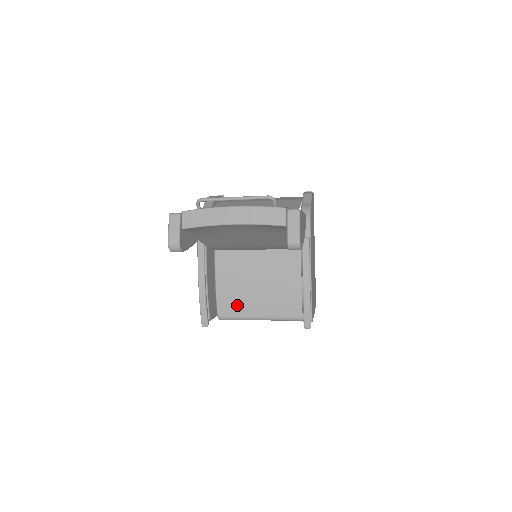
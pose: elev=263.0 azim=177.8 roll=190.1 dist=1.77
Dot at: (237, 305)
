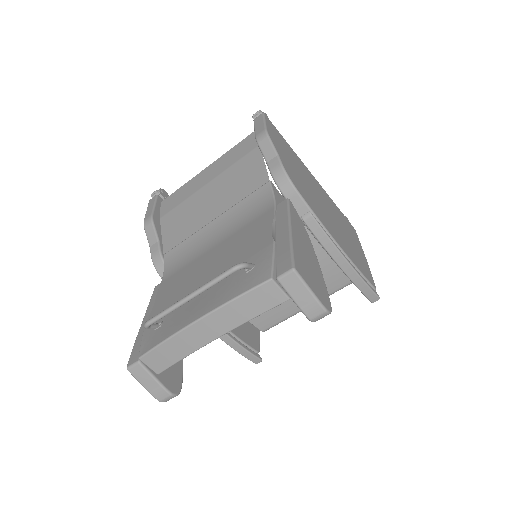
Dot at: (274, 312)
